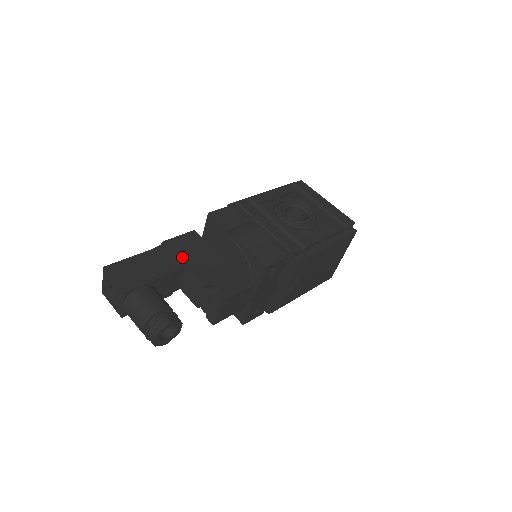
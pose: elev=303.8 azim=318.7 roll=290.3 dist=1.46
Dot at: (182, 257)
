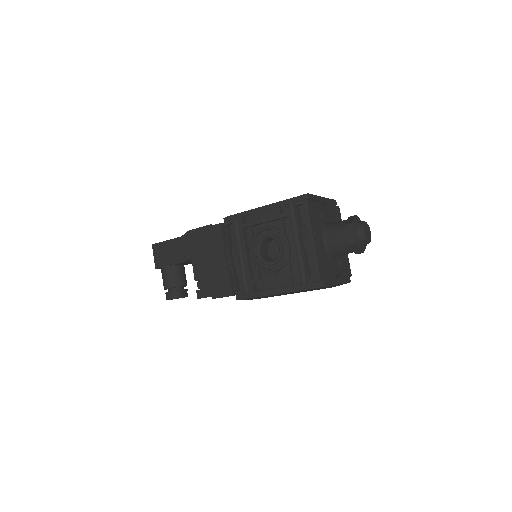
Dot at: (192, 250)
